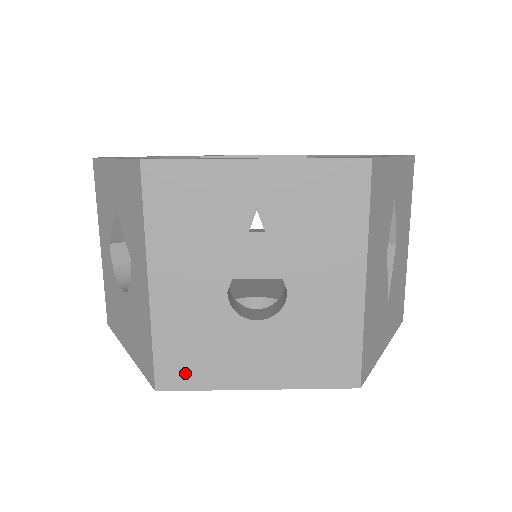
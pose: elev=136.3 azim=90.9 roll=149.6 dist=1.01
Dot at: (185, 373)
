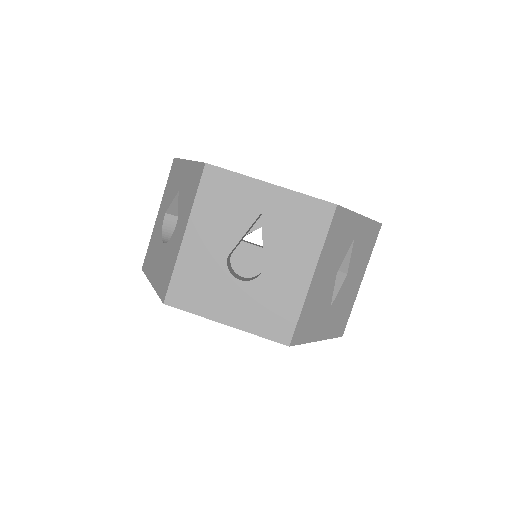
Dot at: (185, 298)
